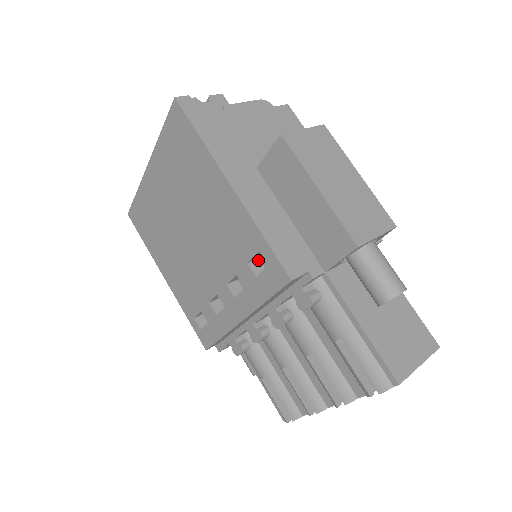
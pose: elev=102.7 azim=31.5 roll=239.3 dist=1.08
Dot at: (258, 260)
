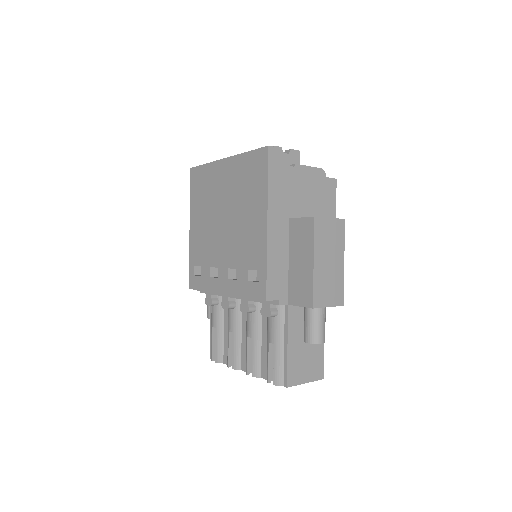
Dot at: (255, 271)
